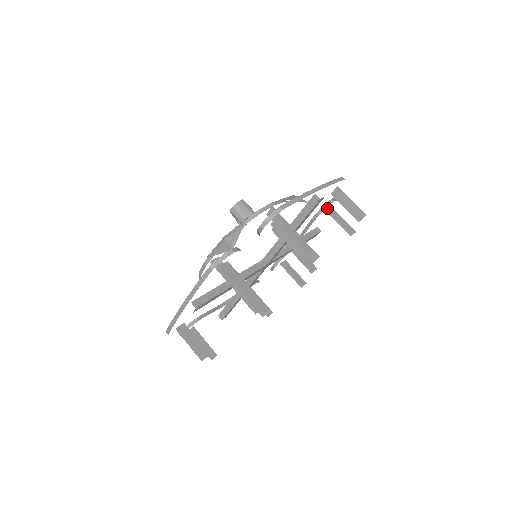
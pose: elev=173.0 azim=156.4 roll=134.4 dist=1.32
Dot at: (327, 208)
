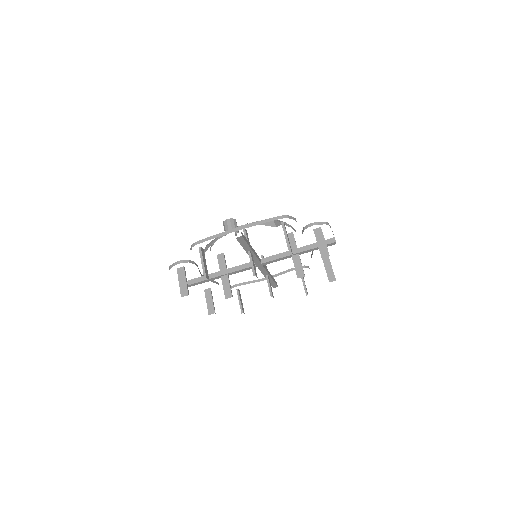
Dot at: (314, 229)
